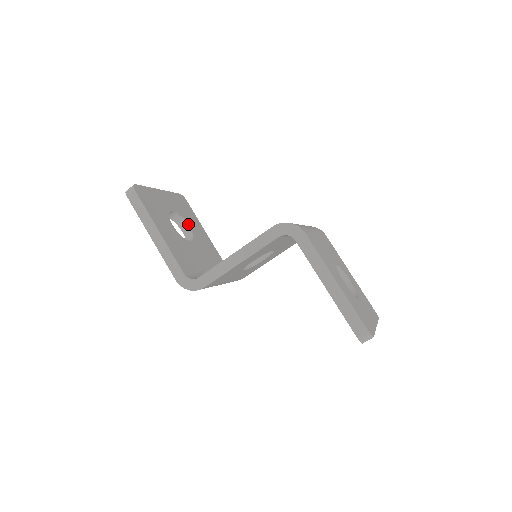
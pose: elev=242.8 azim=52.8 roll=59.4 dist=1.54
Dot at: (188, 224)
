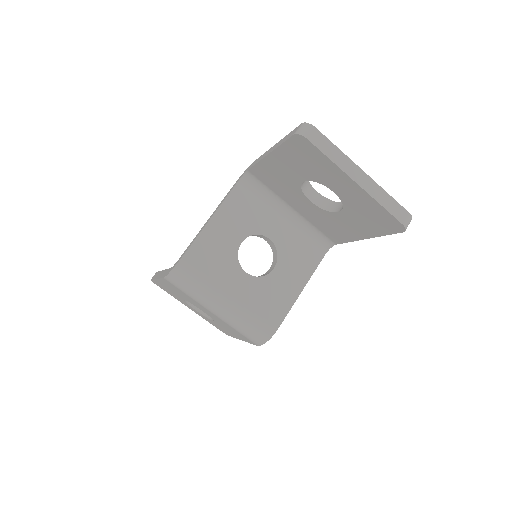
Dot at: occluded
